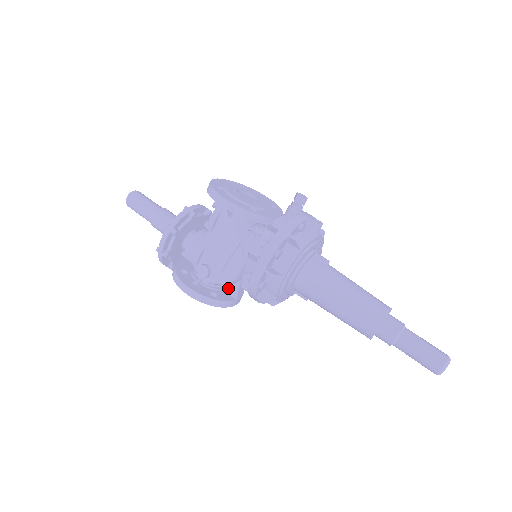
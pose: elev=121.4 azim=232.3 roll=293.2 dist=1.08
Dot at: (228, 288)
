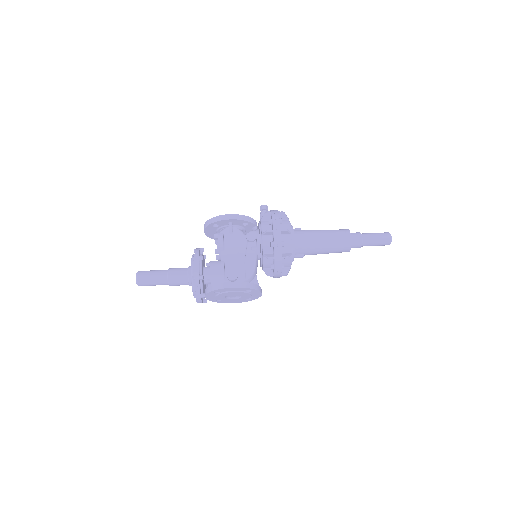
Dot at: occluded
